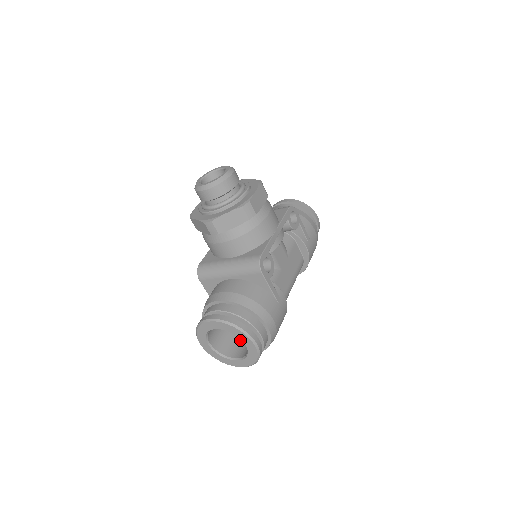
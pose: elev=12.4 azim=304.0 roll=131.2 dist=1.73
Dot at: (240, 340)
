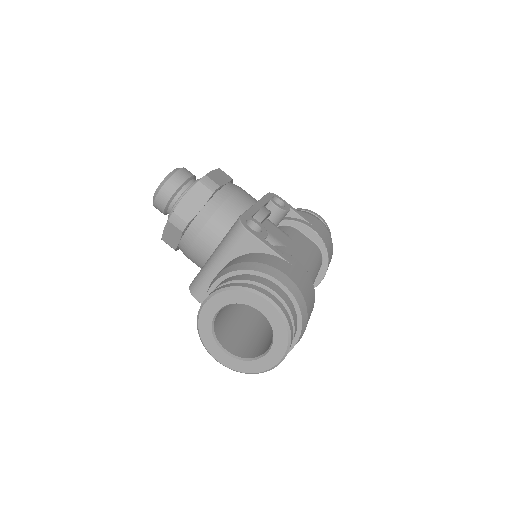
Dot at: (268, 338)
